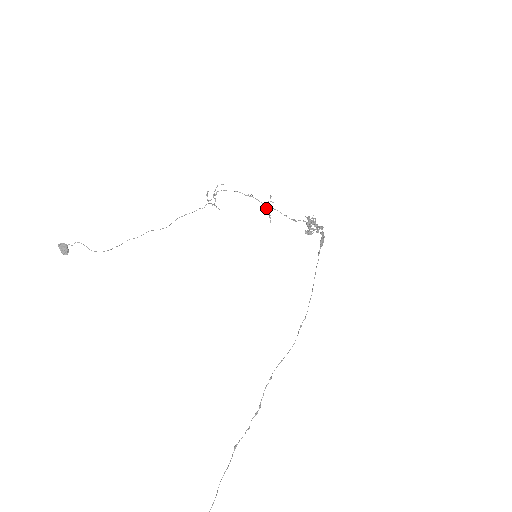
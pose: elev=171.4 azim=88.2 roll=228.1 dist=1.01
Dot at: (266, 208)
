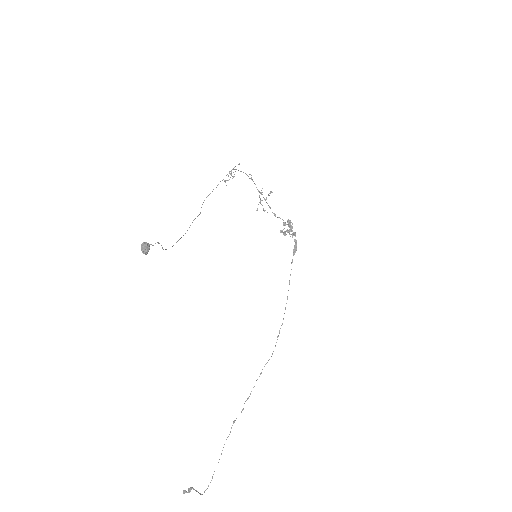
Dot at: occluded
